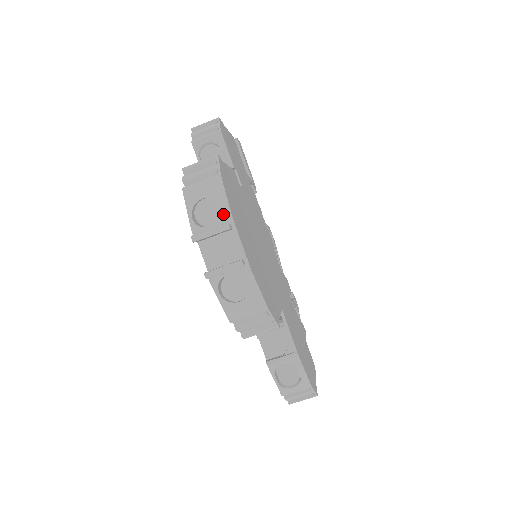
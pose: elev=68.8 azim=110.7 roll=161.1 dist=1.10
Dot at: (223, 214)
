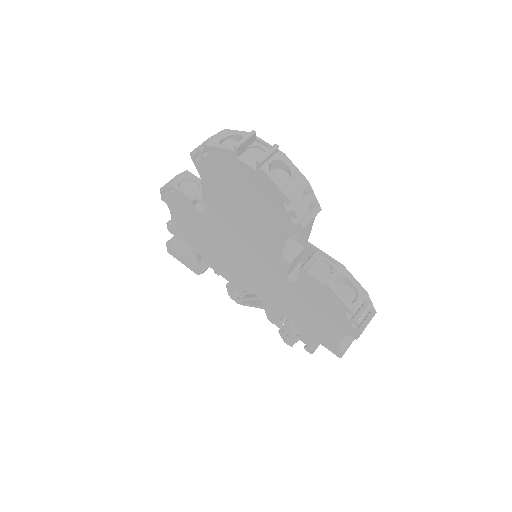
Dot at: (244, 135)
